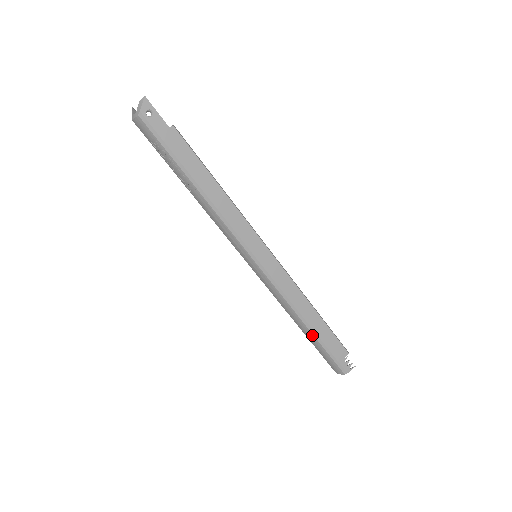
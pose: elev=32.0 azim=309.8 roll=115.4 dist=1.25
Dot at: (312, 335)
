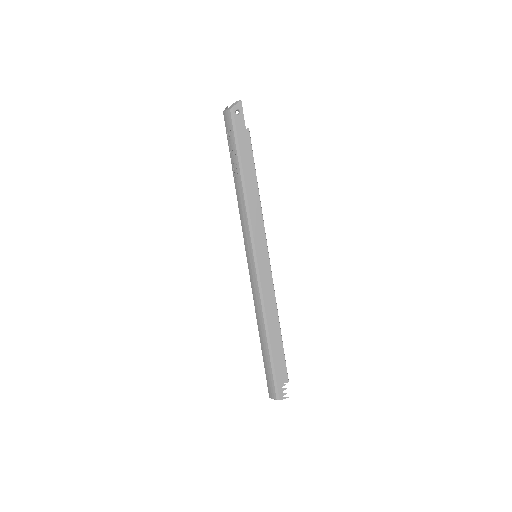
Dot at: (267, 346)
